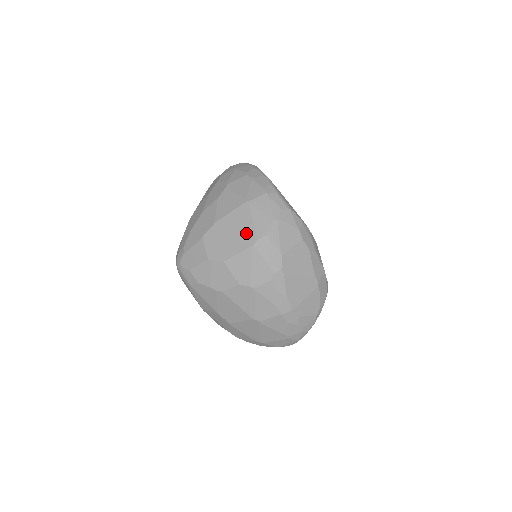
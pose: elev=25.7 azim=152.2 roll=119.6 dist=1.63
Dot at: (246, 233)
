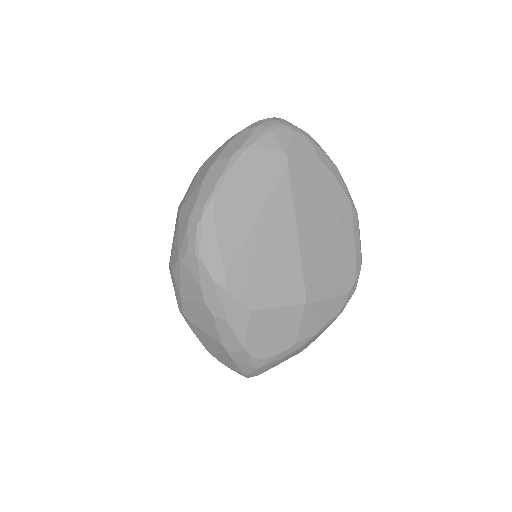
Dot at: (172, 247)
